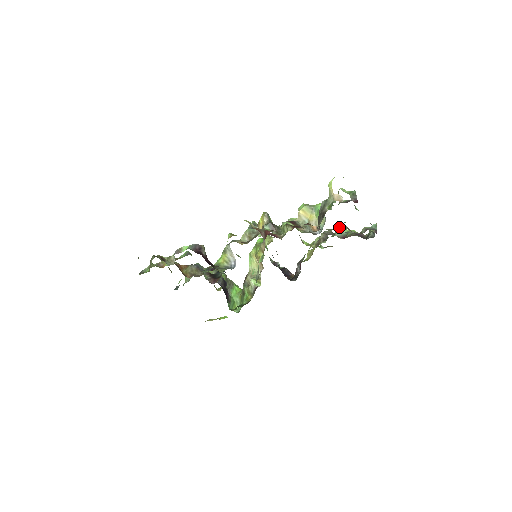
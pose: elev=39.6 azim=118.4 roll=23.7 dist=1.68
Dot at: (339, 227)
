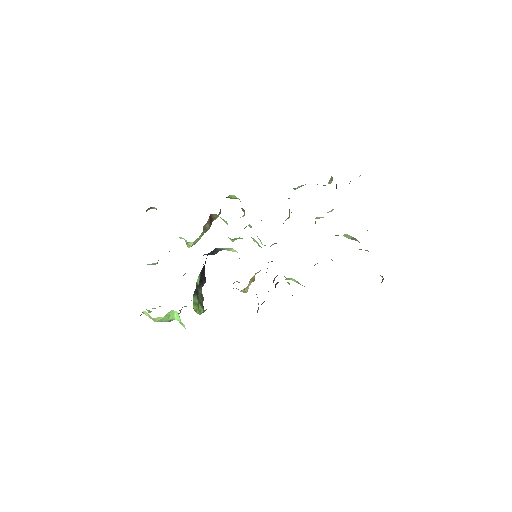
Dot at: occluded
